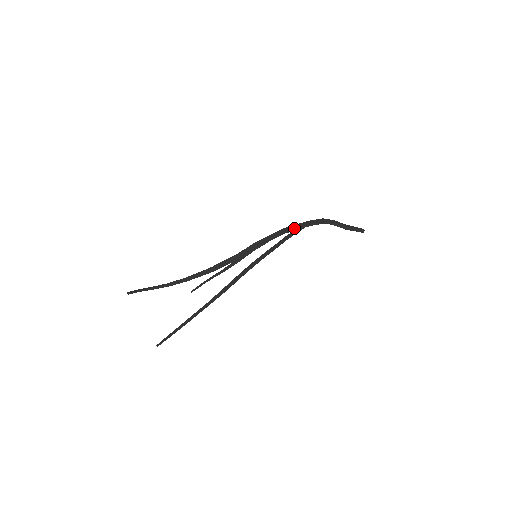
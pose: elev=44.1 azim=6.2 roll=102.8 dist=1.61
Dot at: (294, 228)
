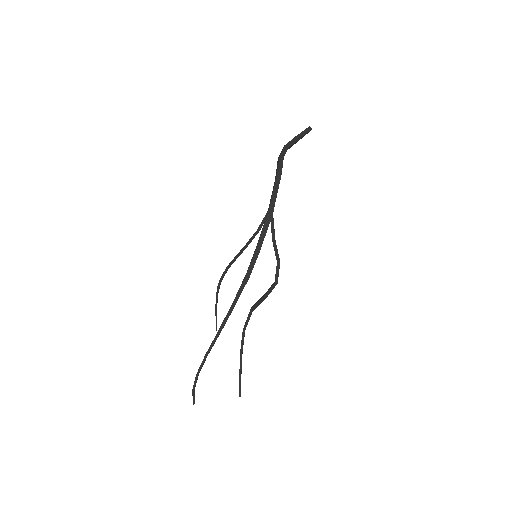
Dot at: occluded
